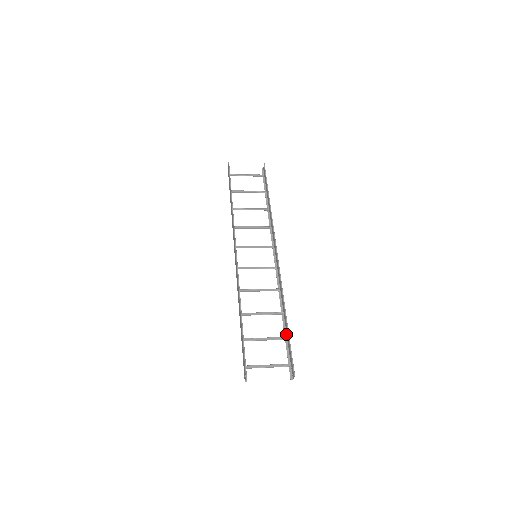
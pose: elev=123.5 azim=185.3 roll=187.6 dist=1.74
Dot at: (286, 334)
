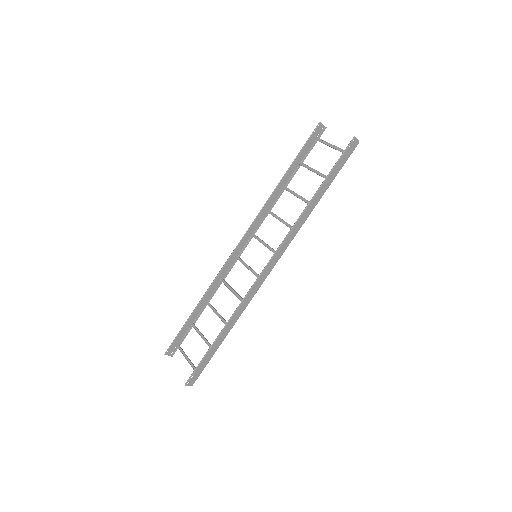
Dot at: occluded
